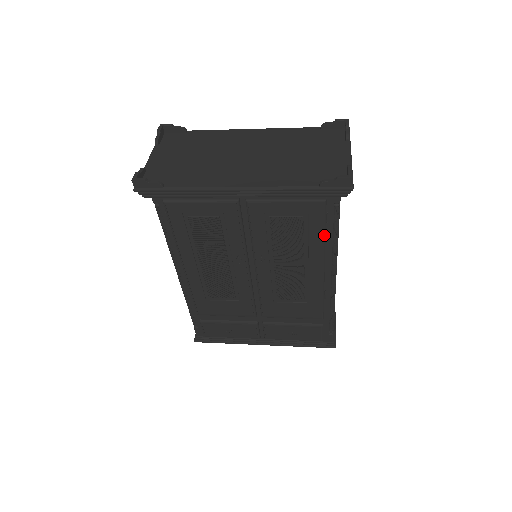
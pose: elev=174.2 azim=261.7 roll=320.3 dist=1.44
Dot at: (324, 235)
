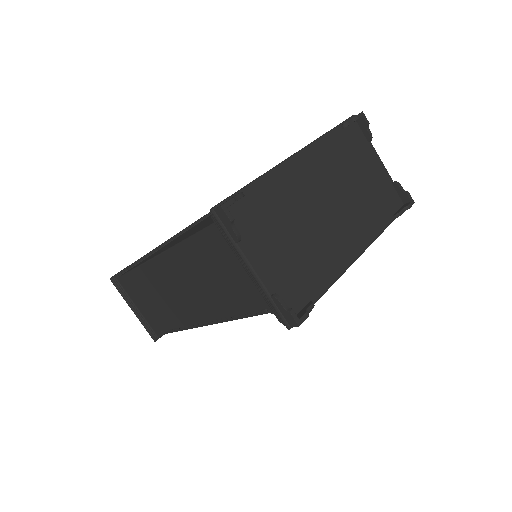
Dot at: occluded
